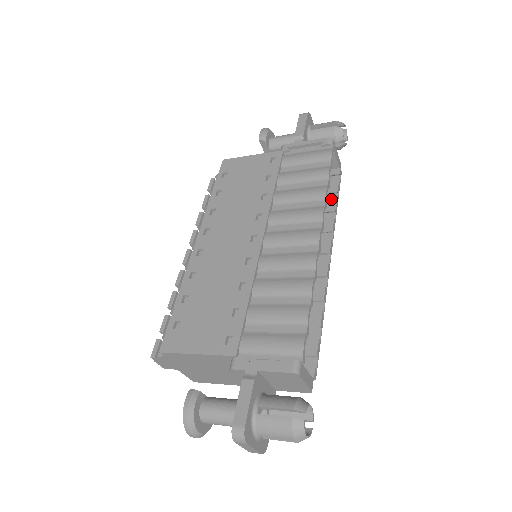
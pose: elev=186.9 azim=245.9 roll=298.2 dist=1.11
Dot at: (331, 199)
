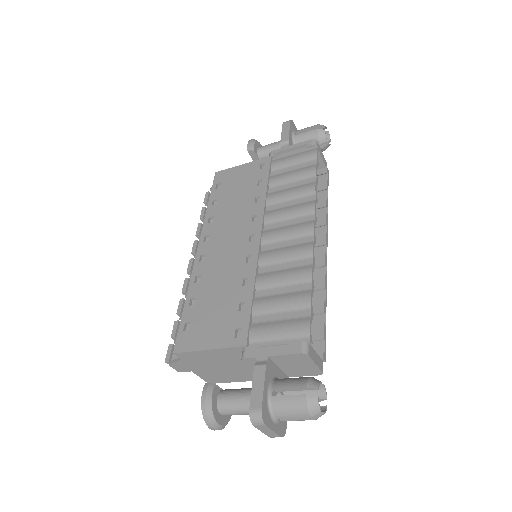
Dot at: (321, 196)
